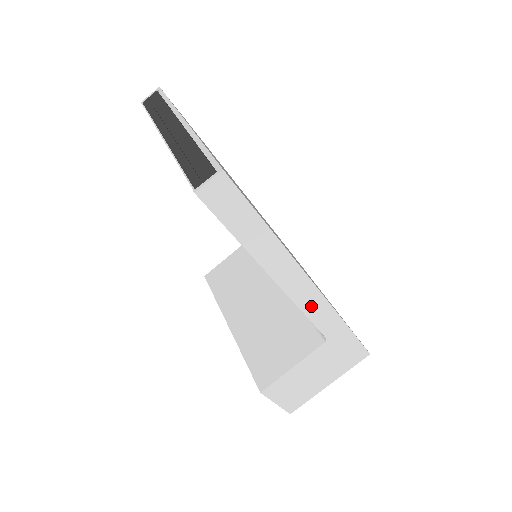
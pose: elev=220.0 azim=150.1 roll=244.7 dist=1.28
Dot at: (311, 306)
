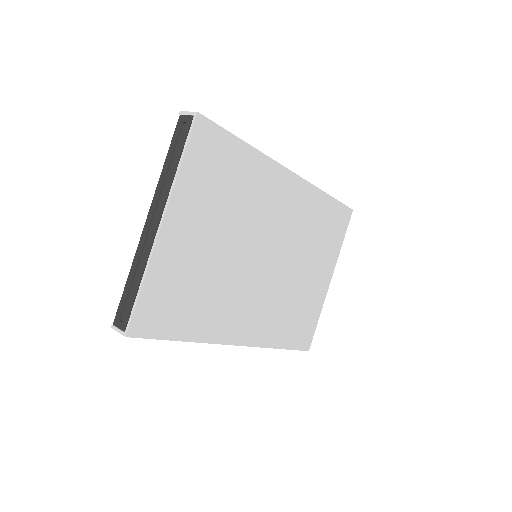
Dot at: occluded
